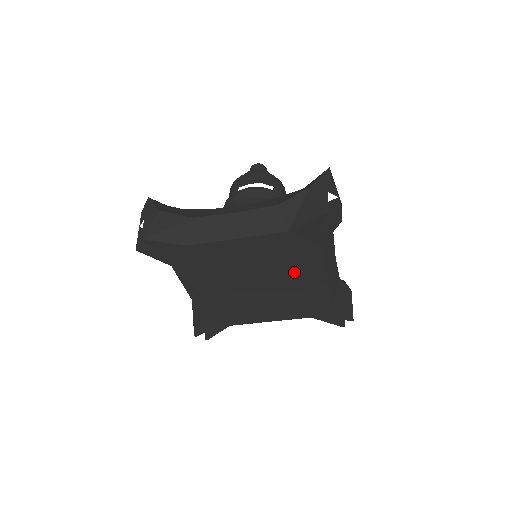
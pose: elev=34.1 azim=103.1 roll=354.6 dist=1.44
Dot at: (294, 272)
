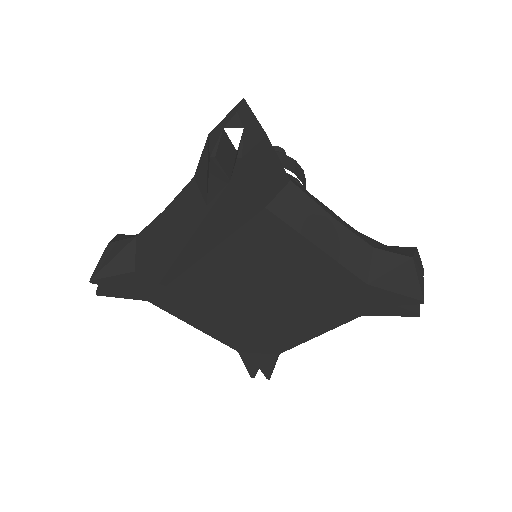
Dot at: (302, 313)
